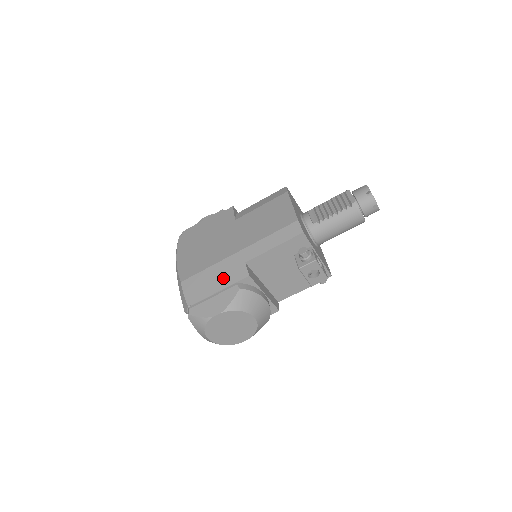
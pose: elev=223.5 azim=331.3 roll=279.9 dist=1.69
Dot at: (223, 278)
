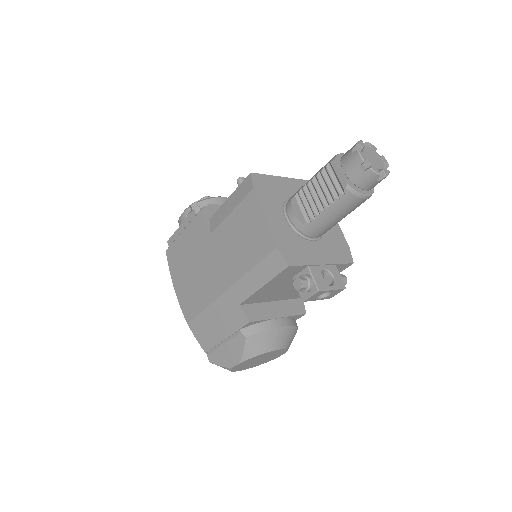
Dot at: (224, 323)
